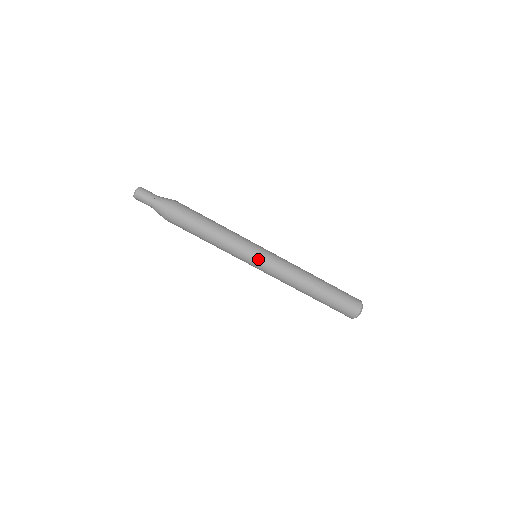
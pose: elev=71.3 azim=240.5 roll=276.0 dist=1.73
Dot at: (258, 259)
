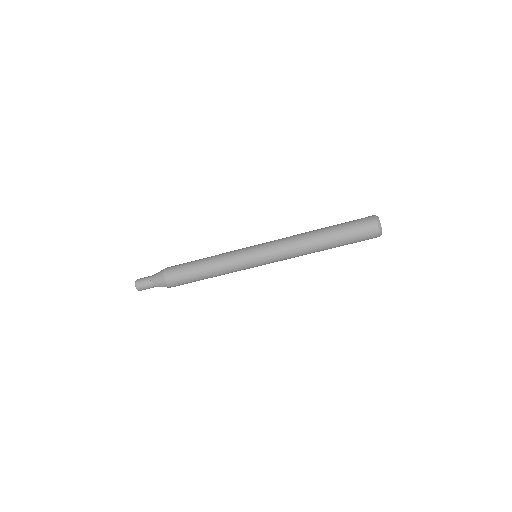
Dot at: (258, 265)
